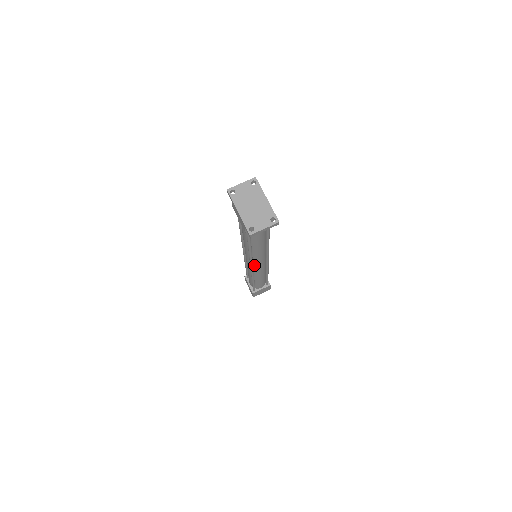
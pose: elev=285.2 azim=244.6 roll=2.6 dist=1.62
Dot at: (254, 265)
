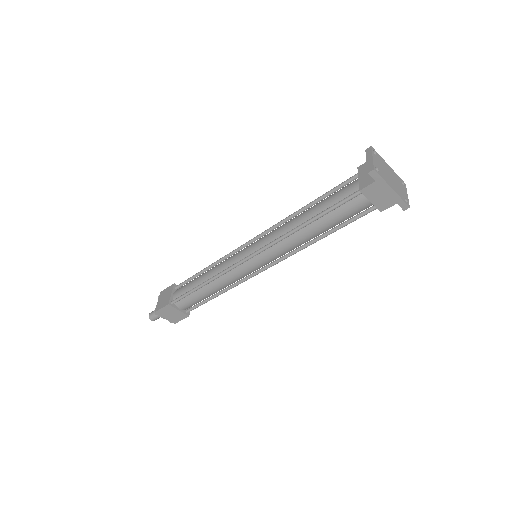
Dot at: occluded
